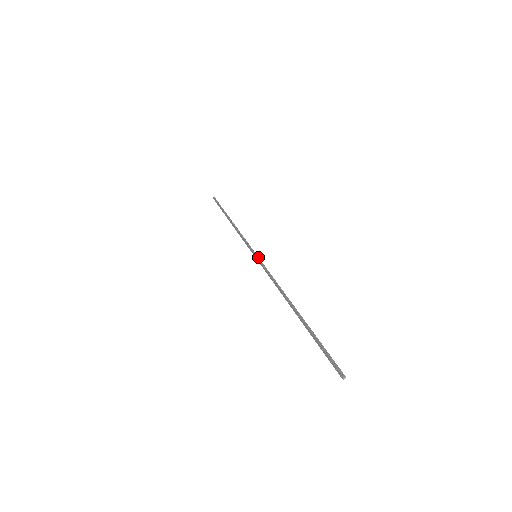
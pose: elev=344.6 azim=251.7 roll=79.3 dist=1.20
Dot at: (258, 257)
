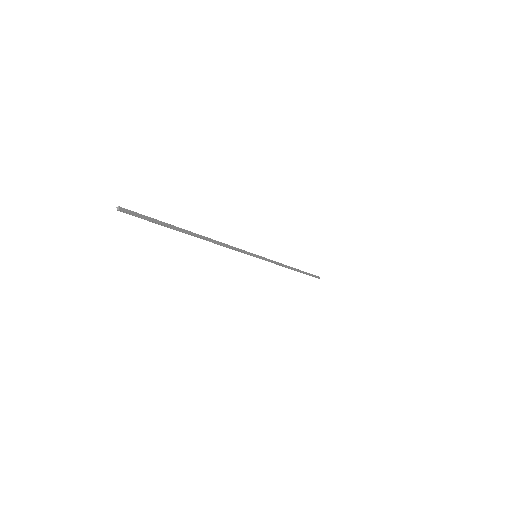
Dot at: occluded
